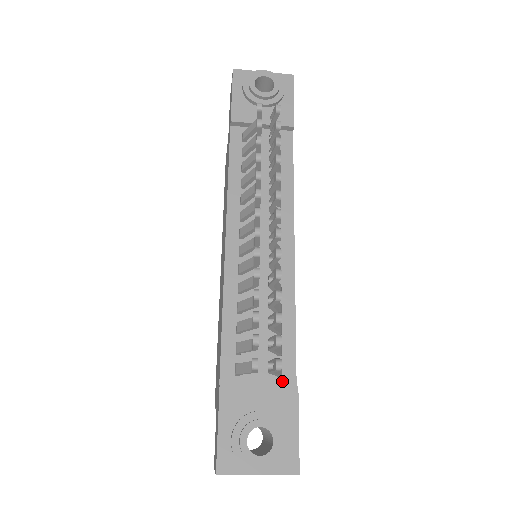
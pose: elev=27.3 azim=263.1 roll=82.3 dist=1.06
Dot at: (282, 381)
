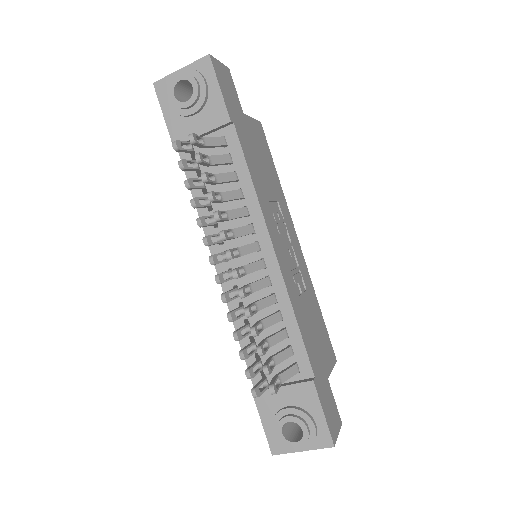
Dot at: (301, 376)
